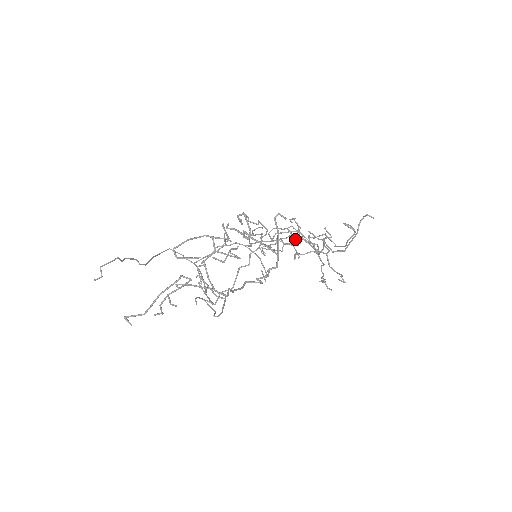
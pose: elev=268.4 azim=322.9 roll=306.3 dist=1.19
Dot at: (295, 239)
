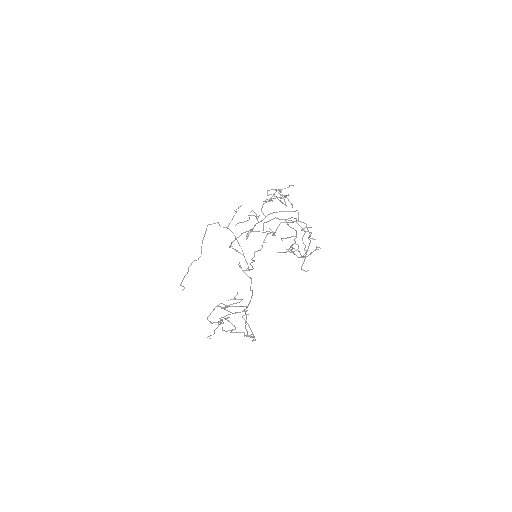
Dot at: occluded
